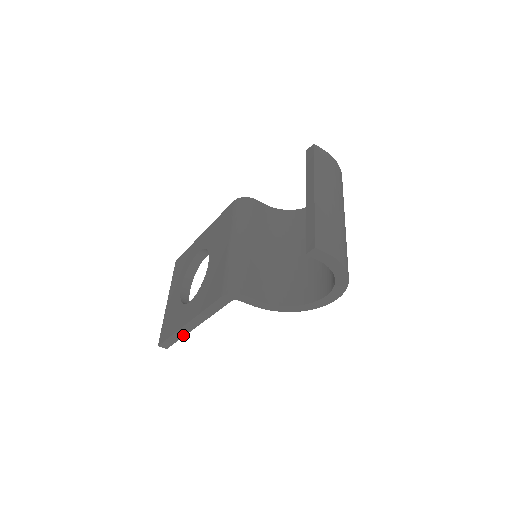
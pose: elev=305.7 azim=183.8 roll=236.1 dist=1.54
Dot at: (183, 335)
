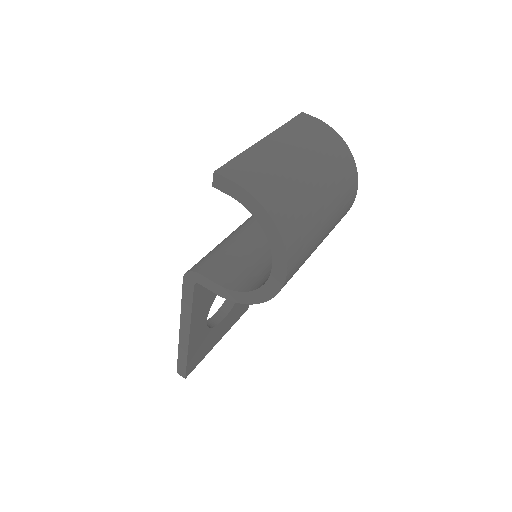
Dot at: (186, 352)
